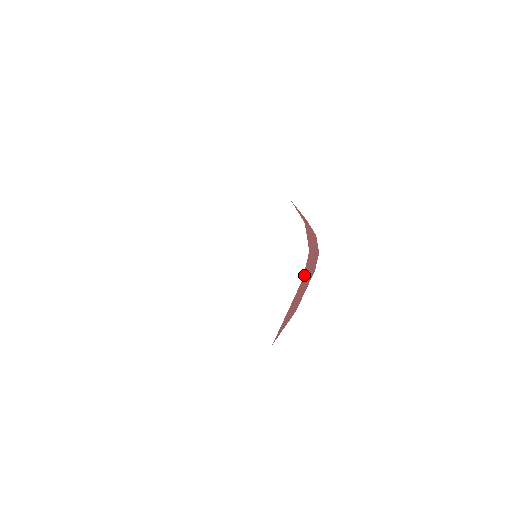
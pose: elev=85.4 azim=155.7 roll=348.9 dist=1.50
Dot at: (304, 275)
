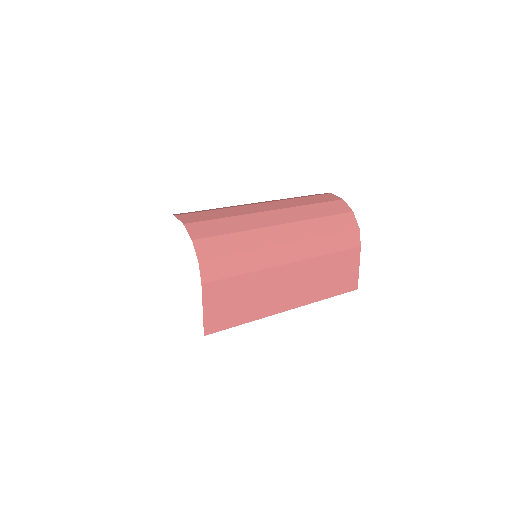
Dot at: (212, 279)
